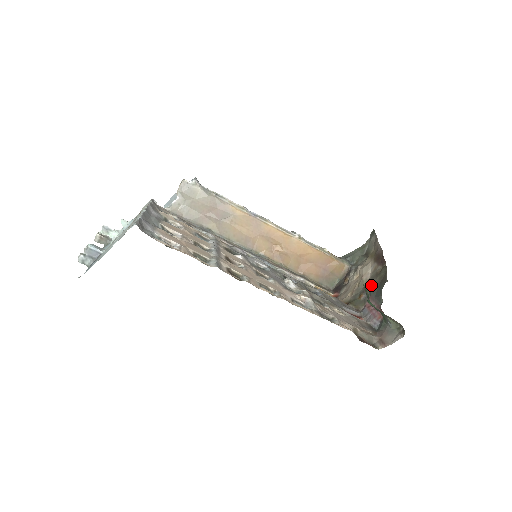
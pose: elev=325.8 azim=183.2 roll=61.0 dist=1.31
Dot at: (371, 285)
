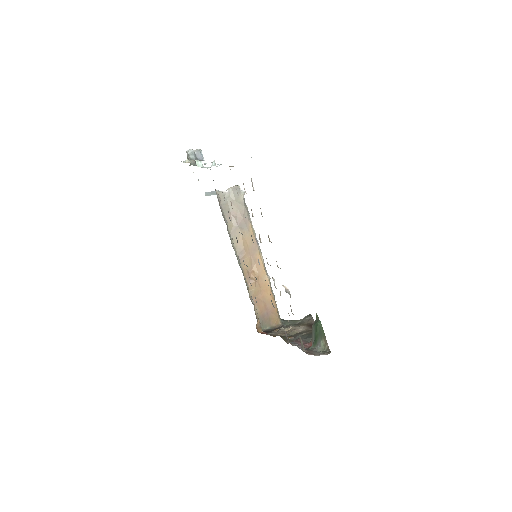
Dot at: (302, 334)
